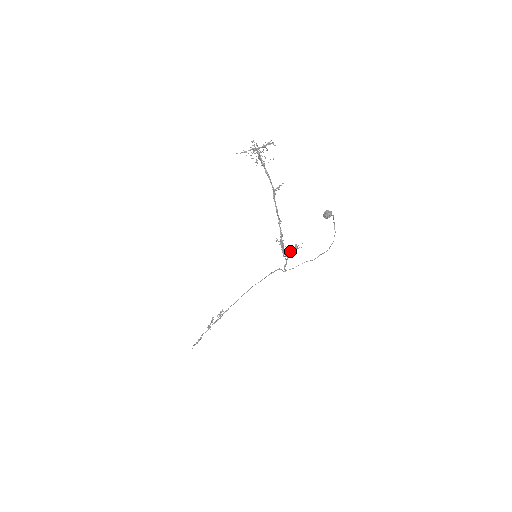
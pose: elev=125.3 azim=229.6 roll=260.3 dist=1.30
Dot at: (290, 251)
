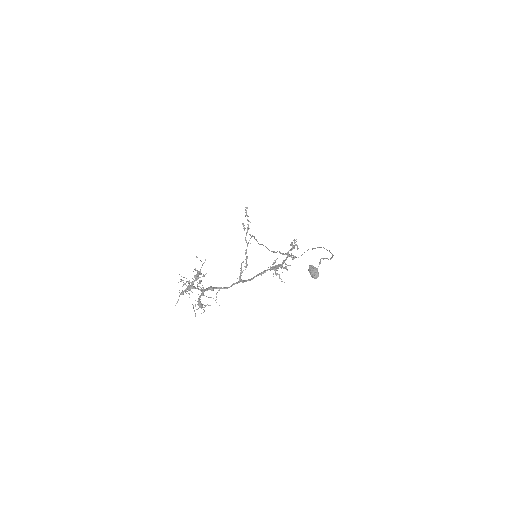
Dot at: occluded
